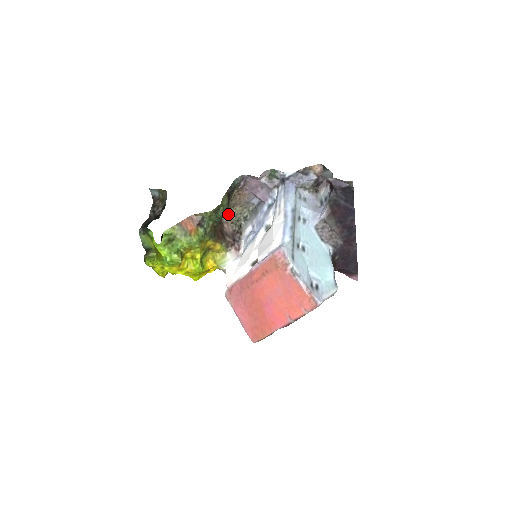
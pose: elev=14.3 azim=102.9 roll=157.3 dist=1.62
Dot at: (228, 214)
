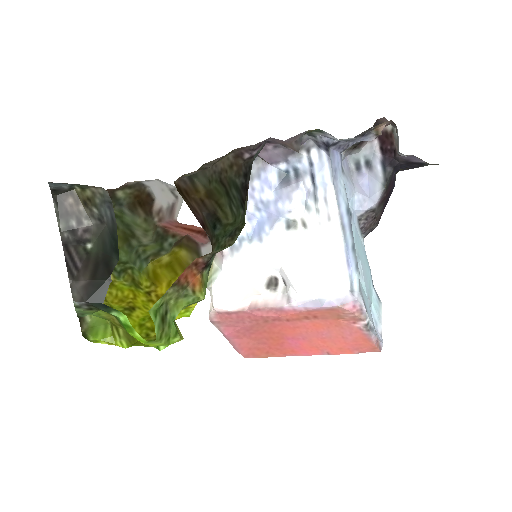
Dot at: occluded
